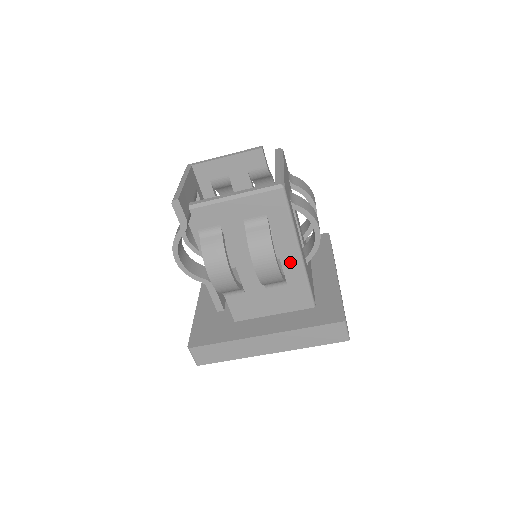
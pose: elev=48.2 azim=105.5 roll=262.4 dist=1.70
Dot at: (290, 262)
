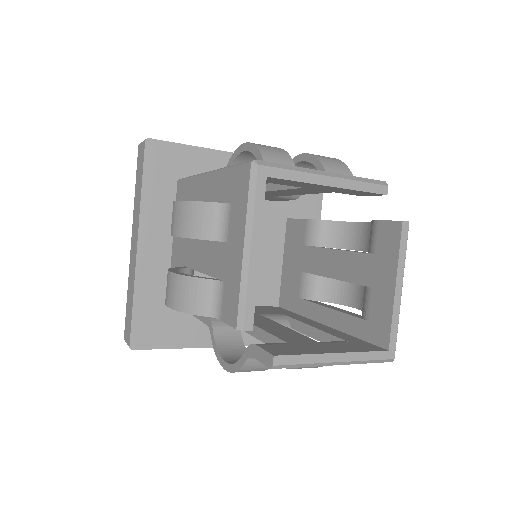
Dot at: occluded
